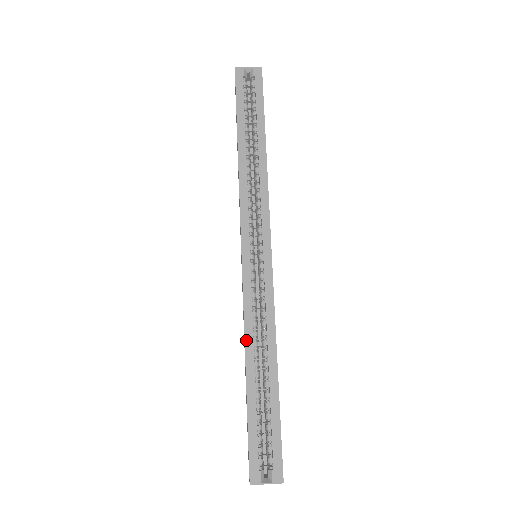
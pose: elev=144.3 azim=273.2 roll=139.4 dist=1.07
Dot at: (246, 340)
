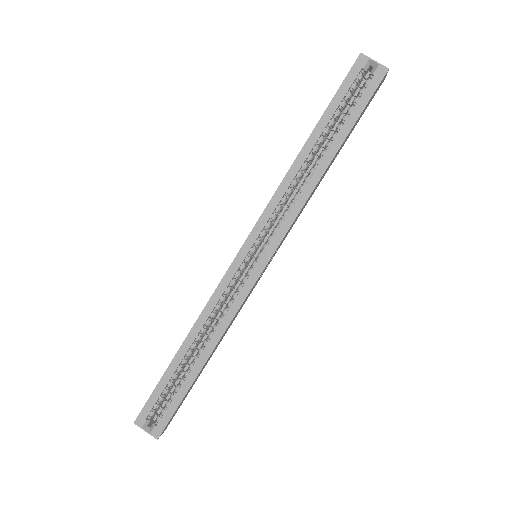
Dot at: (197, 322)
